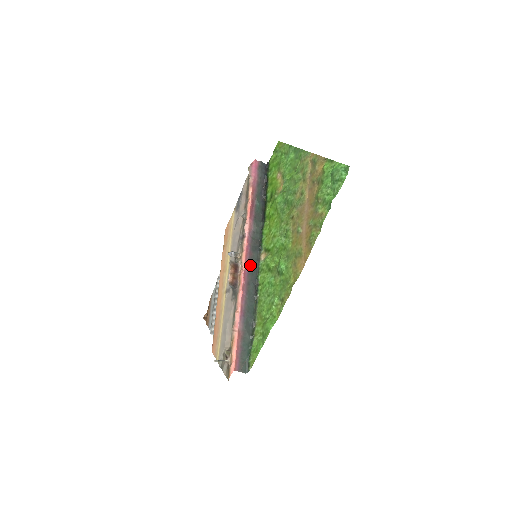
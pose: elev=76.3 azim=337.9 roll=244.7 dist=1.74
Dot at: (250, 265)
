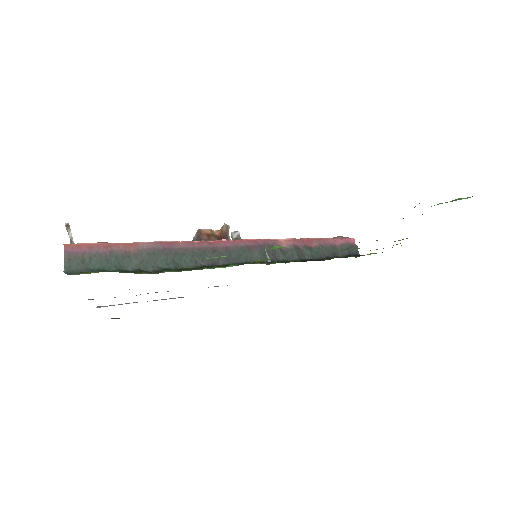
Dot at: (240, 249)
